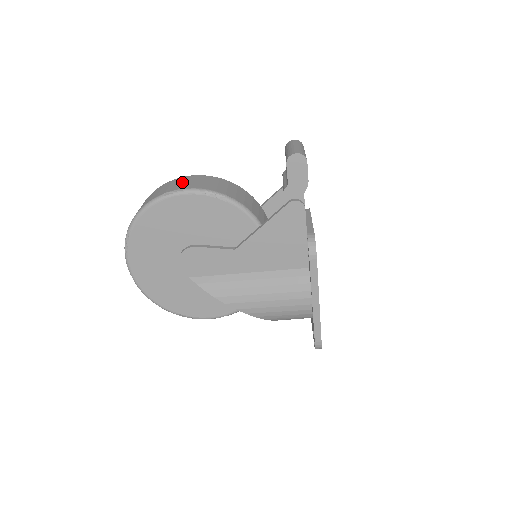
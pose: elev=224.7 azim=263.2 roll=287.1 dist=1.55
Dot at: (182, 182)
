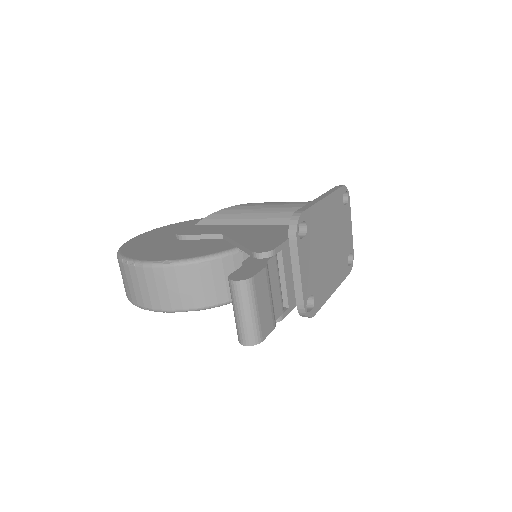
Dot at: (142, 287)
